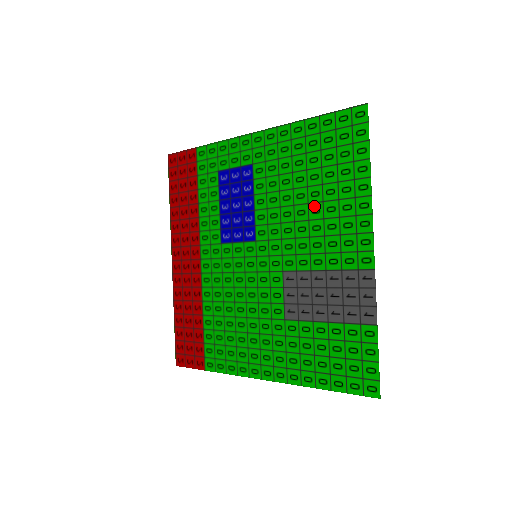
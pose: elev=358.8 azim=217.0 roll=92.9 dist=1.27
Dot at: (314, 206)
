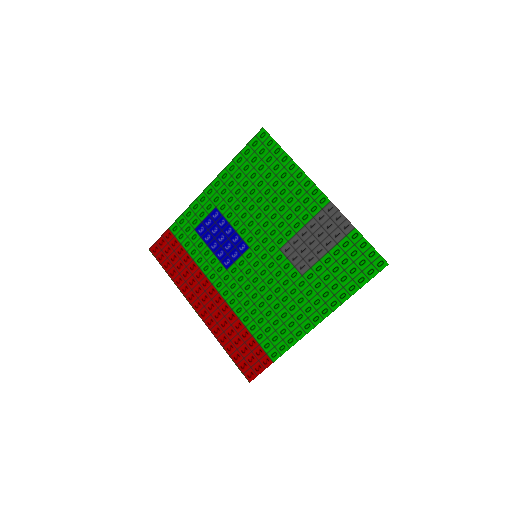
Dot at: (271, 198)
